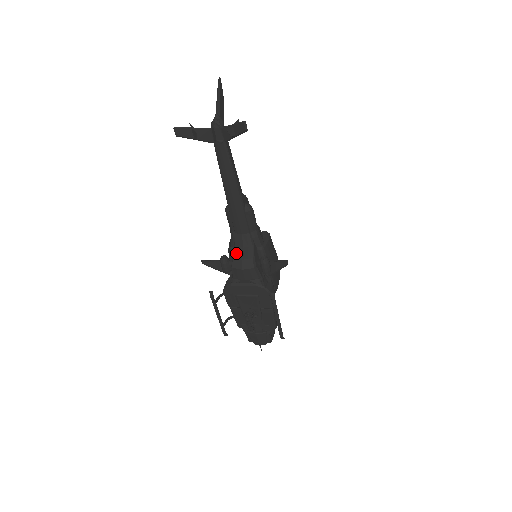
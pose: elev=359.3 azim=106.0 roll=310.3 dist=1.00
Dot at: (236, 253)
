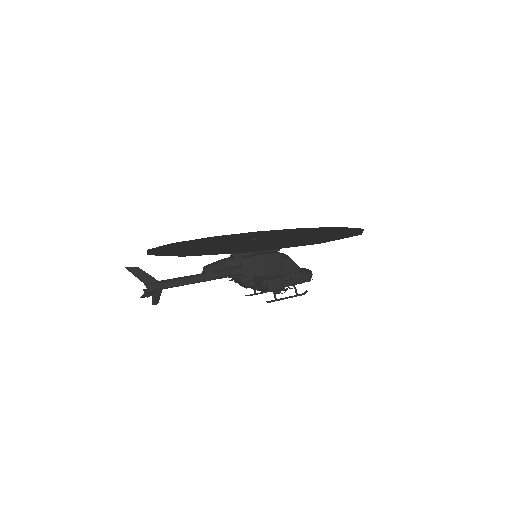
Dot at: occluded
